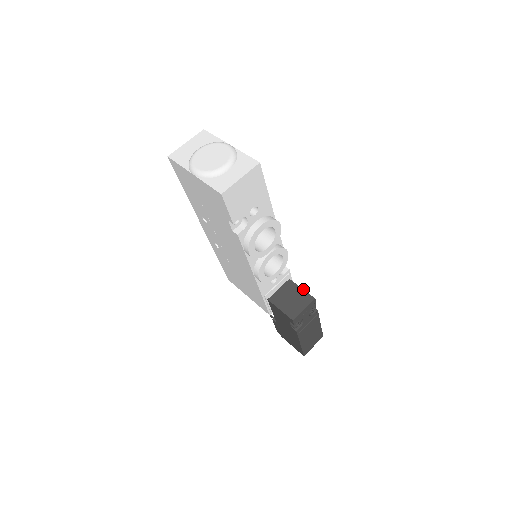
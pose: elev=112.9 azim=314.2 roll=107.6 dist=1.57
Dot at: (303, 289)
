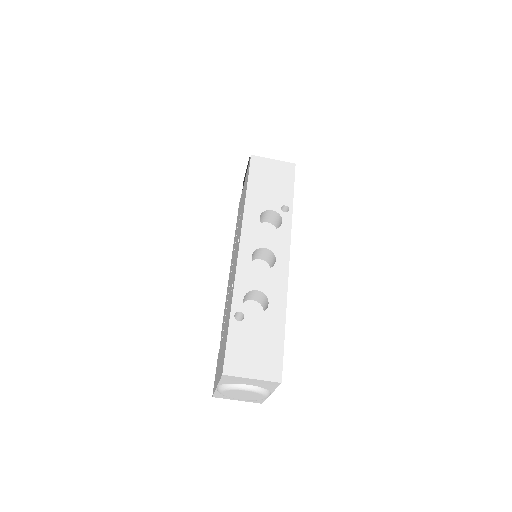
Dot at: occluded
